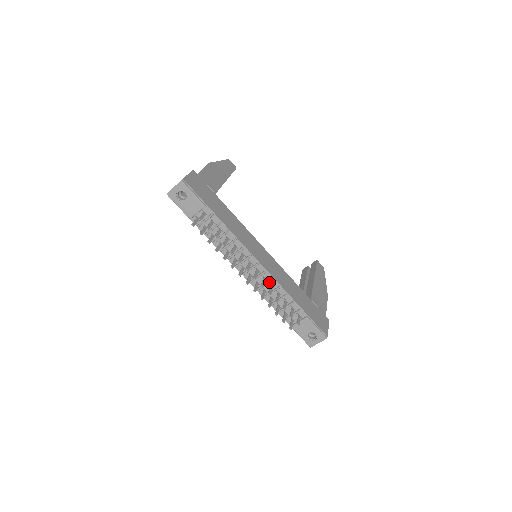
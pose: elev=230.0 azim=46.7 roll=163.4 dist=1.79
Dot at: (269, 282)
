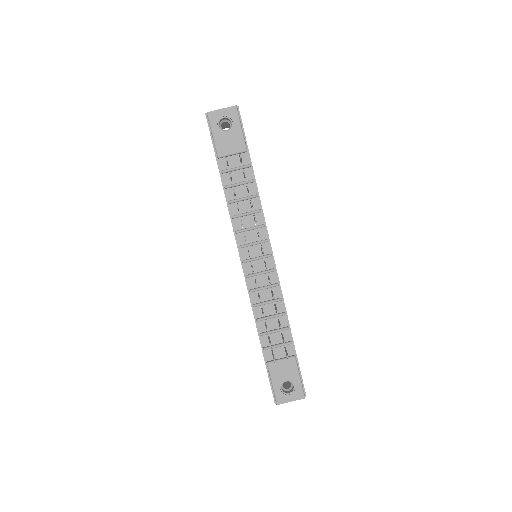
Dot at: (272, 286)
